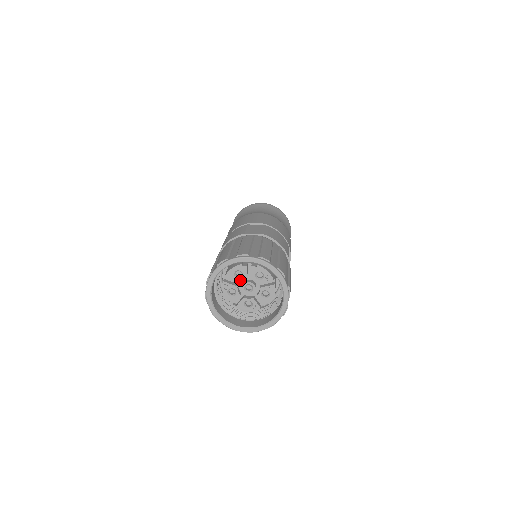
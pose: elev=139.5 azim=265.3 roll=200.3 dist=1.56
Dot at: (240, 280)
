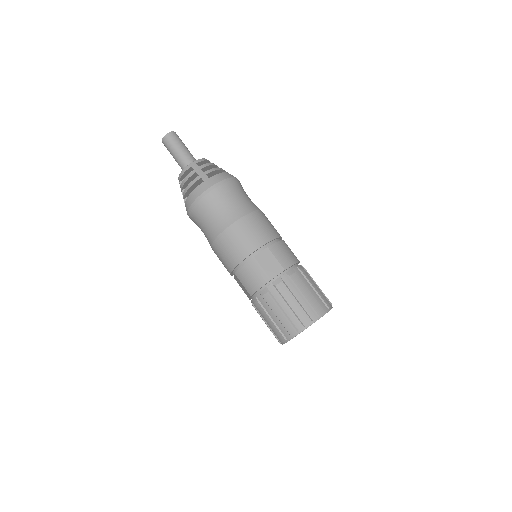
Dot at: occluded
